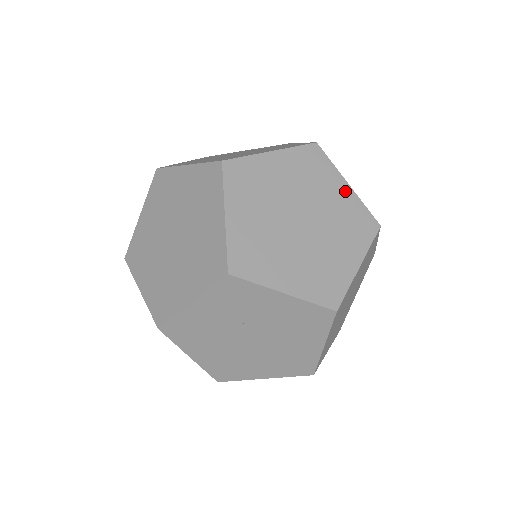
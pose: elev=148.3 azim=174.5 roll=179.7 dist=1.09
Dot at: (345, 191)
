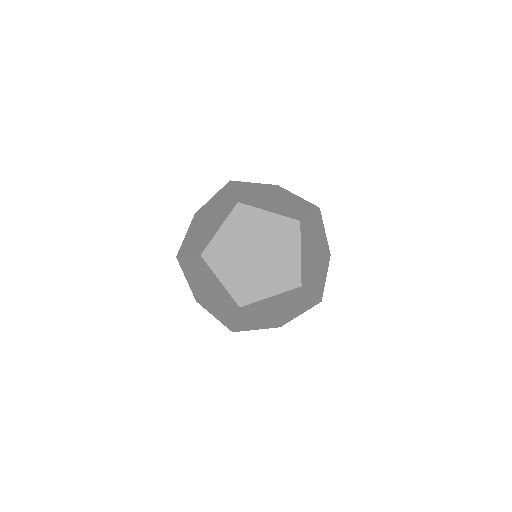
Dot at: (296, 197)
